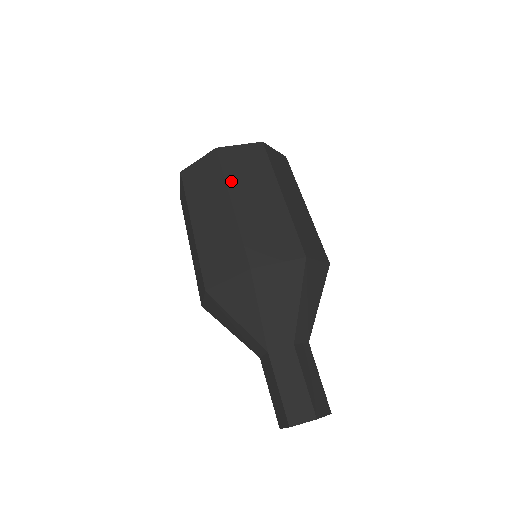
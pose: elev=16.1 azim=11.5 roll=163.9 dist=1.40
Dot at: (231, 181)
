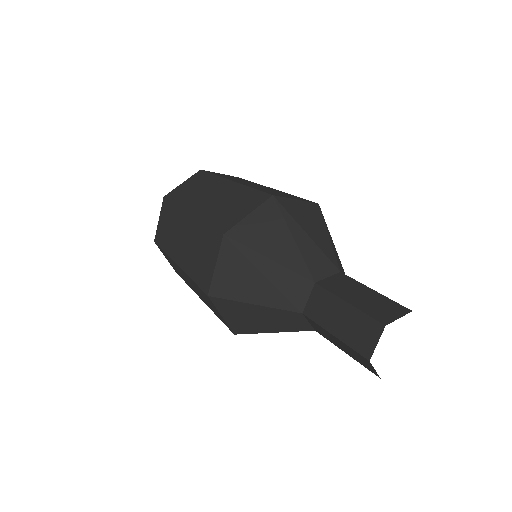
Dot at: (224, 177)
